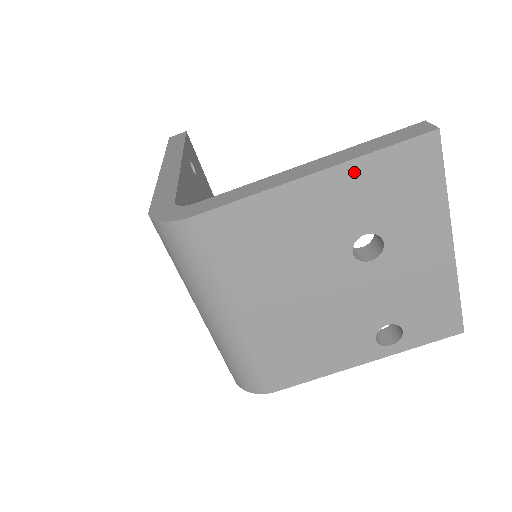
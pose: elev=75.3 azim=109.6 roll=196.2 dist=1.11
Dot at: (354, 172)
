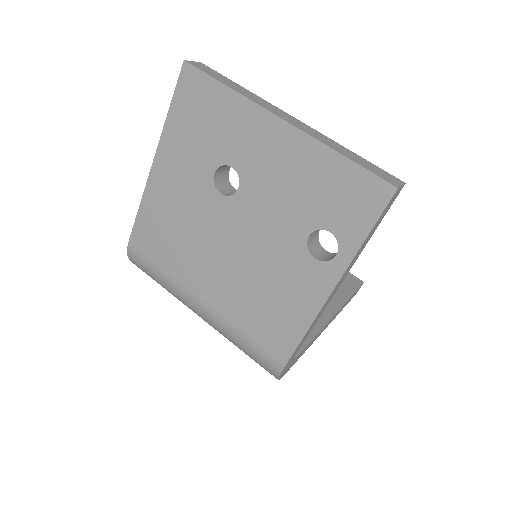
Dot at: (170, 139)
